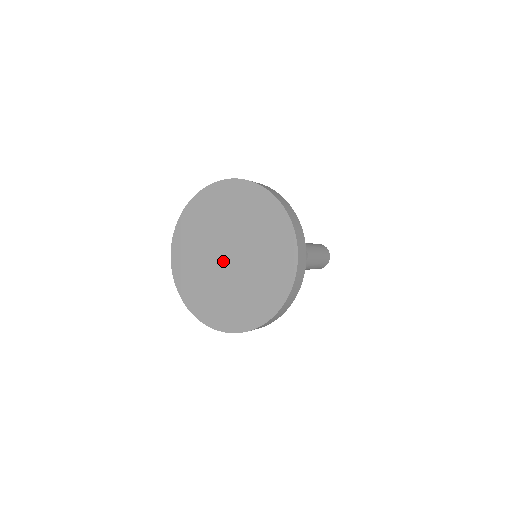
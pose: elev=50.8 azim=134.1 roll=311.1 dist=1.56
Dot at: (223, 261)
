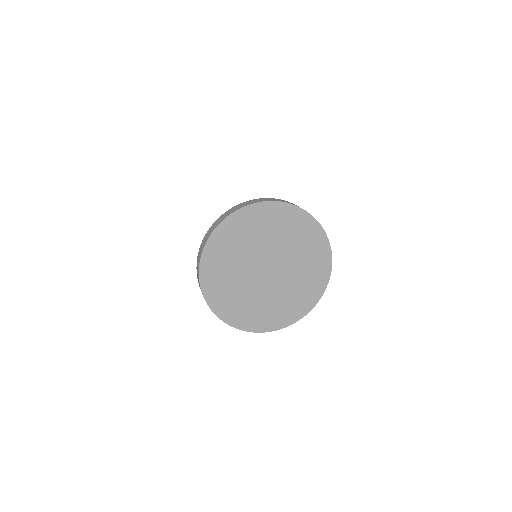
Dot at: (261, 270)
